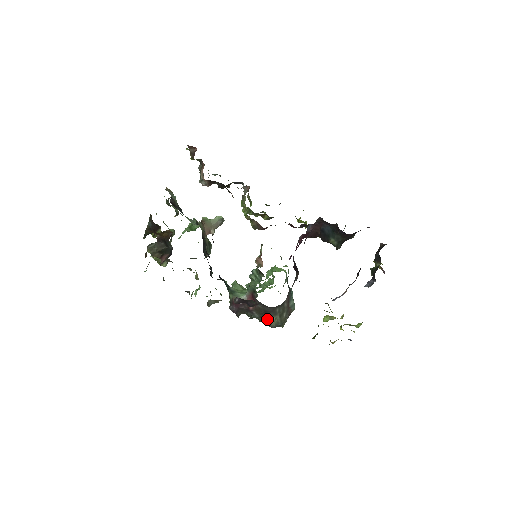
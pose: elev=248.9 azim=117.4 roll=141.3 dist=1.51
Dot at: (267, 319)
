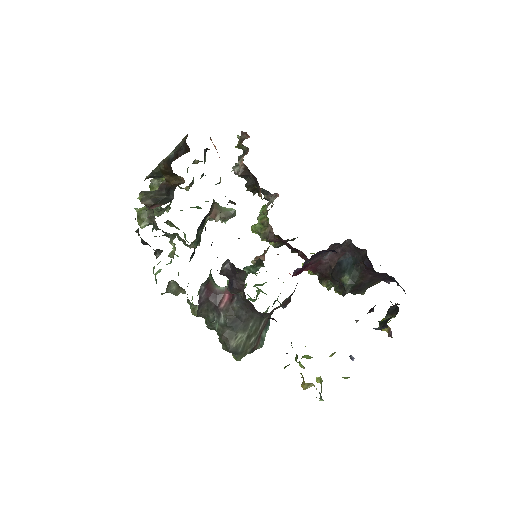
Dot at: (231, 332)
